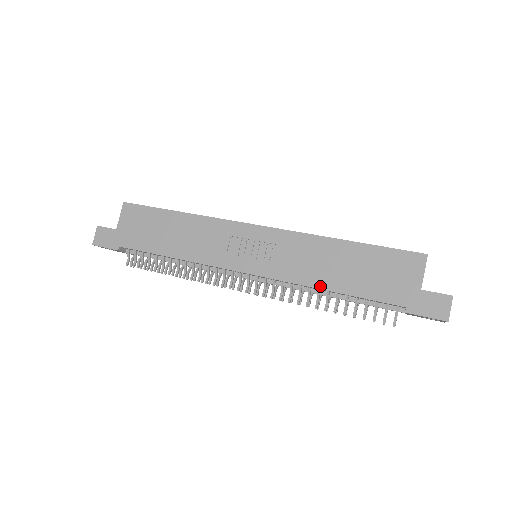
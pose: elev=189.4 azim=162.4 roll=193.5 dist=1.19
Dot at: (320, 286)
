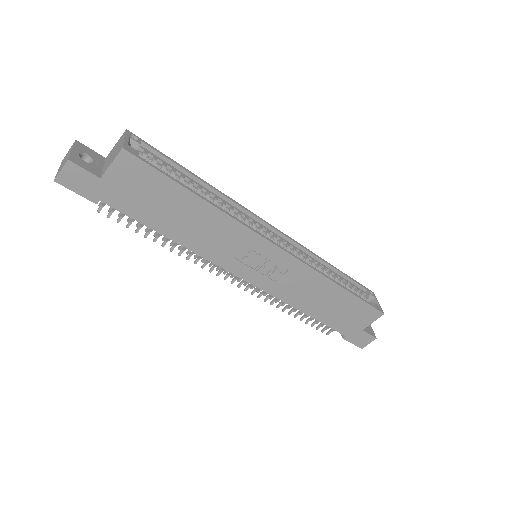
Dot at: (300, 308)
